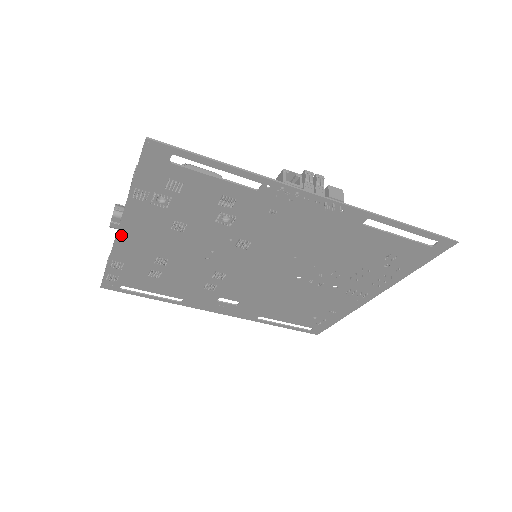
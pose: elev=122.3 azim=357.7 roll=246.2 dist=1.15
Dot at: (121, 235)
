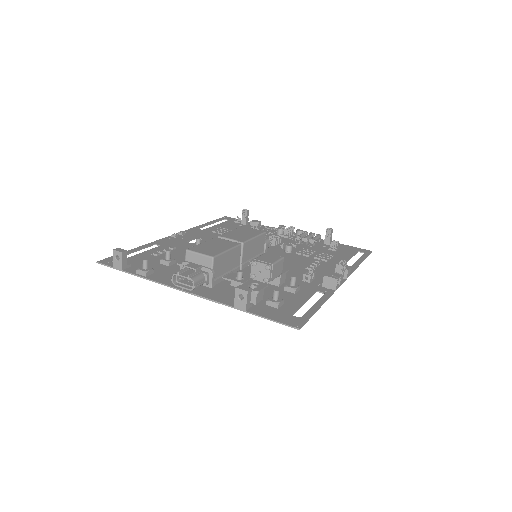
Dot at: (184, 290)
